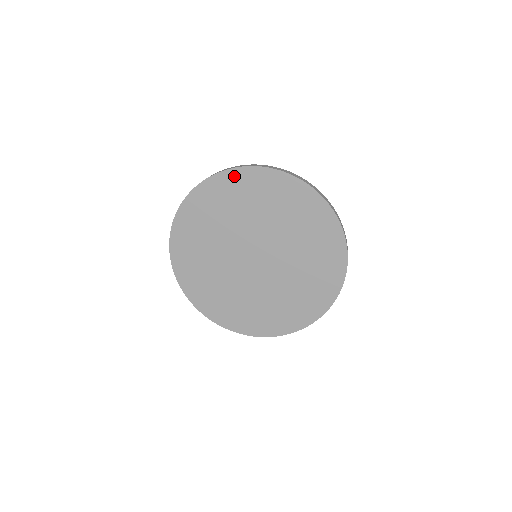
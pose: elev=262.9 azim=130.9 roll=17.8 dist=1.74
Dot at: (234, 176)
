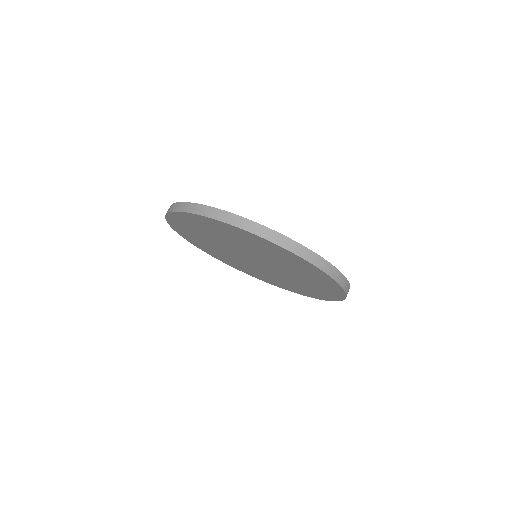
Dot at: (208, 220)
